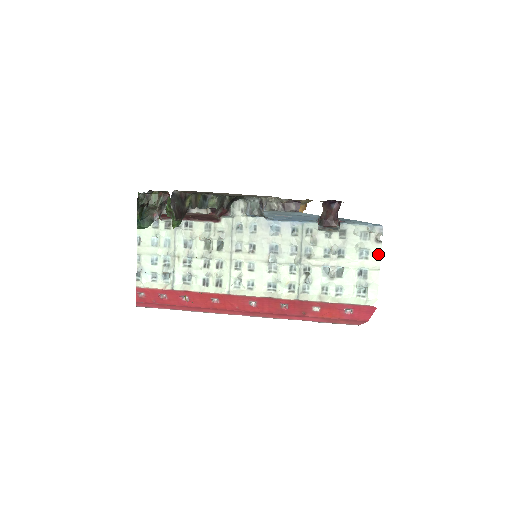
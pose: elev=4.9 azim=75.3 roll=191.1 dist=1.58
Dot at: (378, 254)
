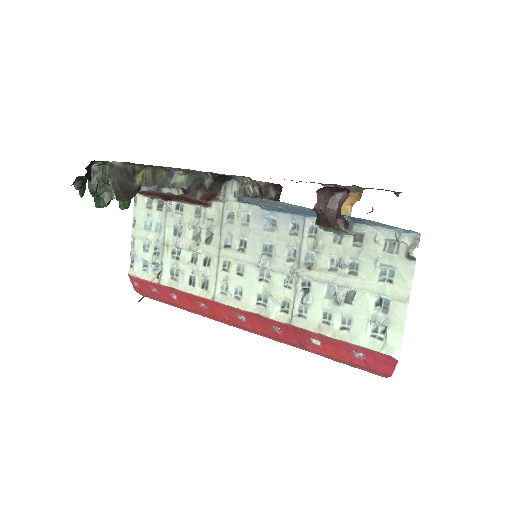
Dot at: (408, 277)
